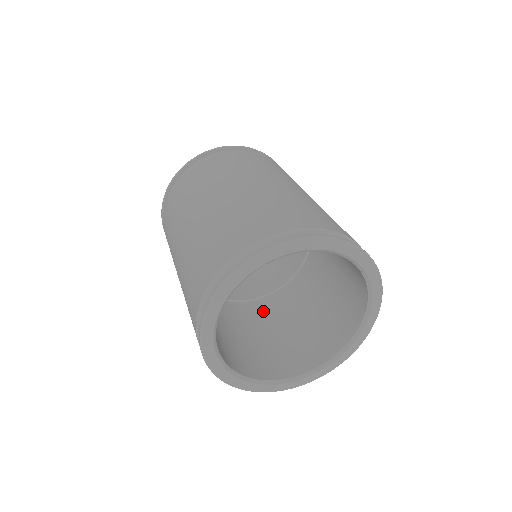
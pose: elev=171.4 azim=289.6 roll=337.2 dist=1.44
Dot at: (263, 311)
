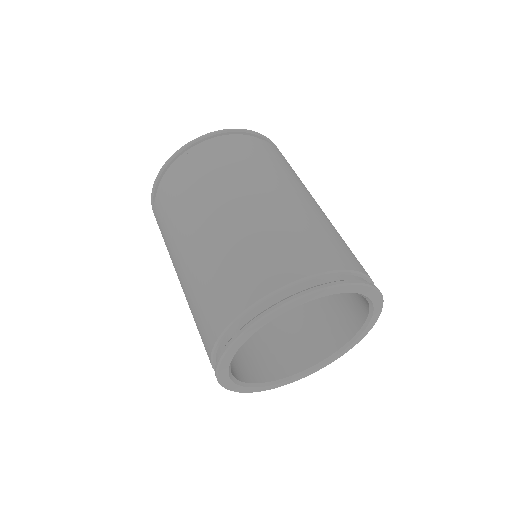
Dot at: occluded
